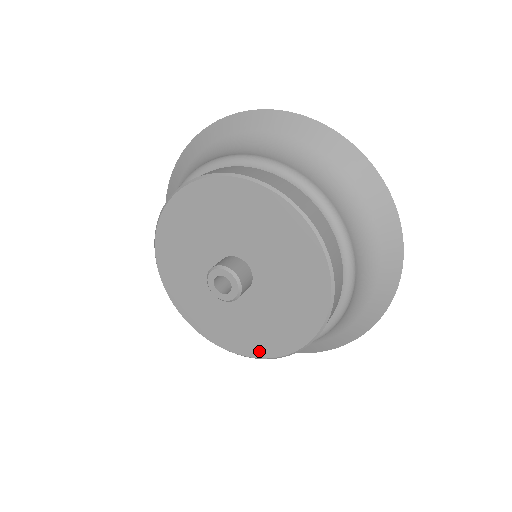
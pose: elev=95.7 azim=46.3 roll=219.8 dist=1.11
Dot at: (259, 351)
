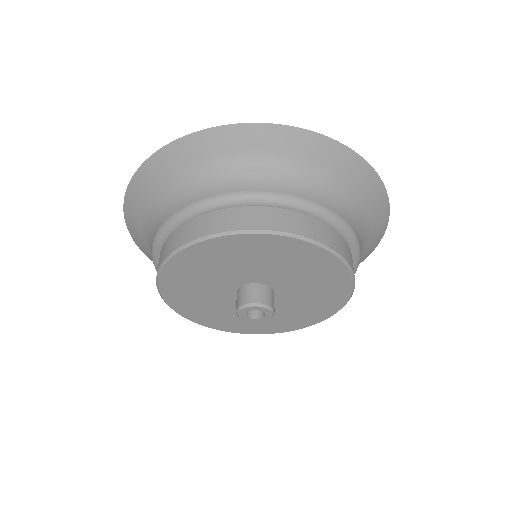
Dot at: (319, 318)
